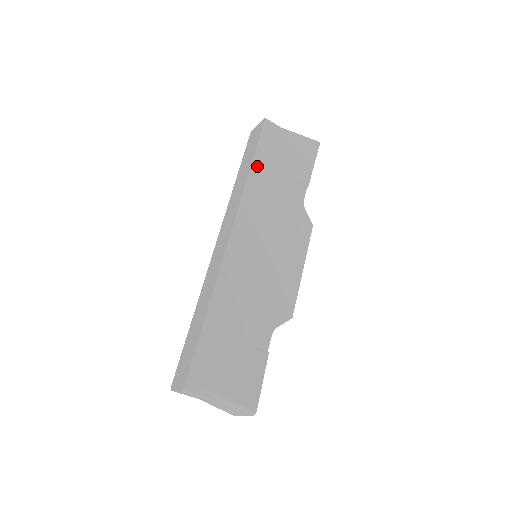
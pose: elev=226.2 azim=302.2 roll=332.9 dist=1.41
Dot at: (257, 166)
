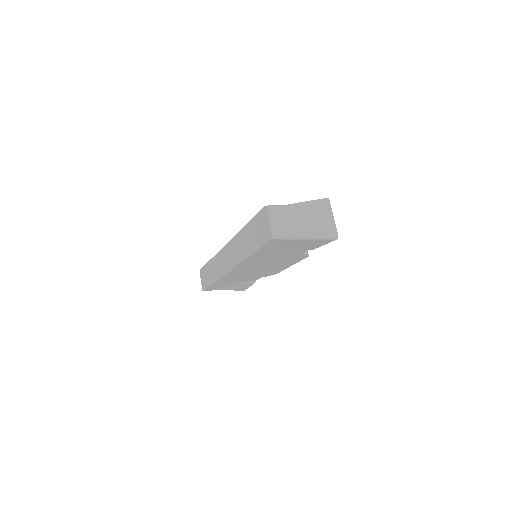
Dot at: (257, 254)
